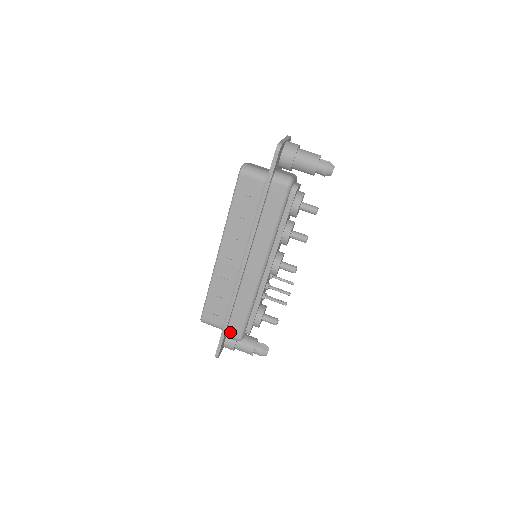
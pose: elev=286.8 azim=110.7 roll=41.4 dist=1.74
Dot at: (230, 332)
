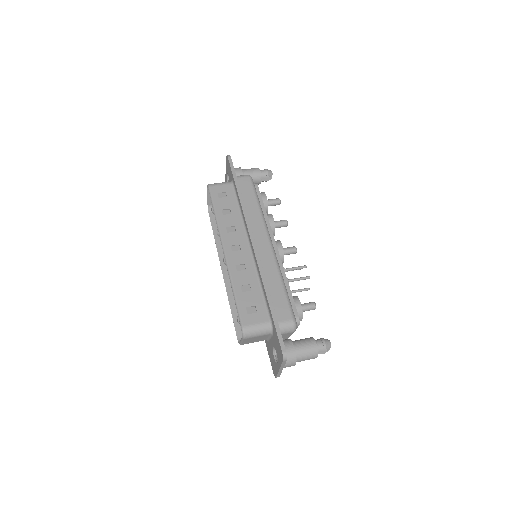
Dot at: (280, 318)
